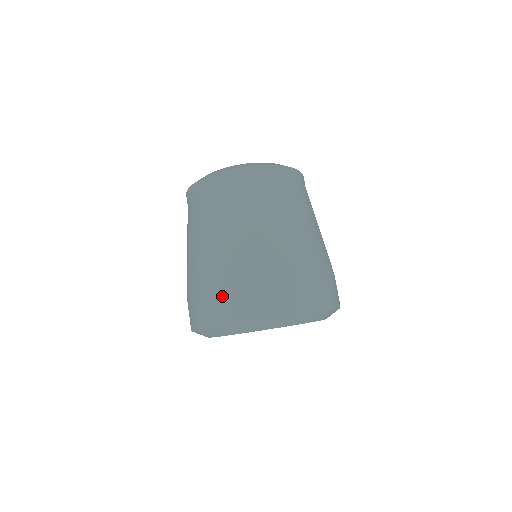
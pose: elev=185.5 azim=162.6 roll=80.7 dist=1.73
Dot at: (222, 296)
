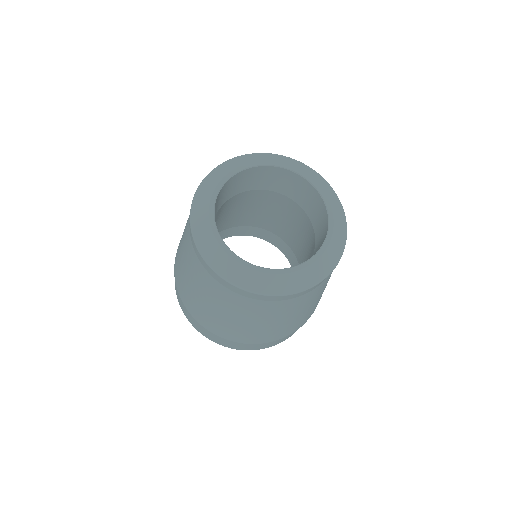
Dot at: (175, 283)
